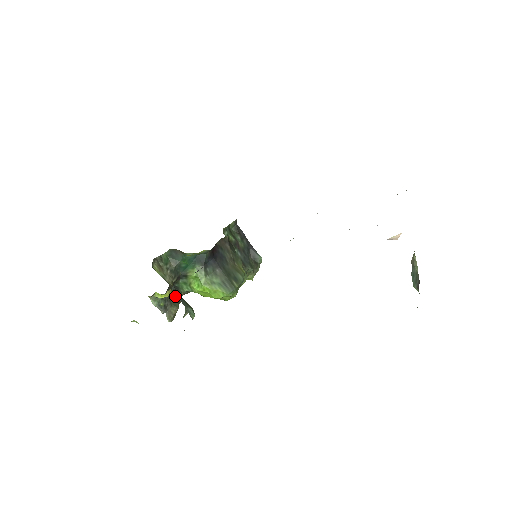
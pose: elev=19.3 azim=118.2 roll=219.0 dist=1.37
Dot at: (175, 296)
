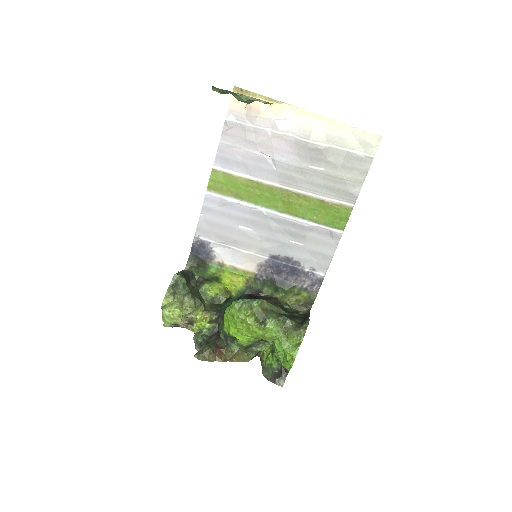
Dot at: (216, 344)
